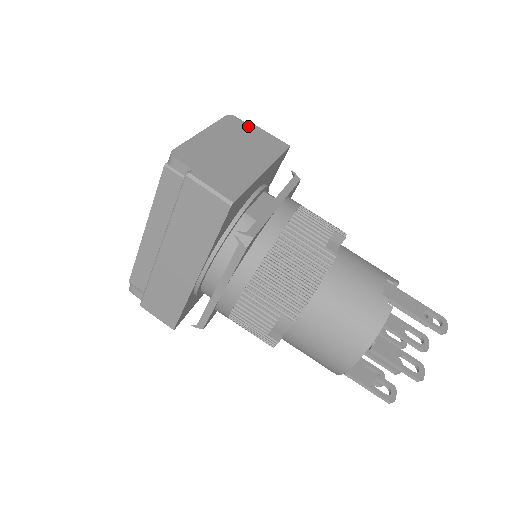
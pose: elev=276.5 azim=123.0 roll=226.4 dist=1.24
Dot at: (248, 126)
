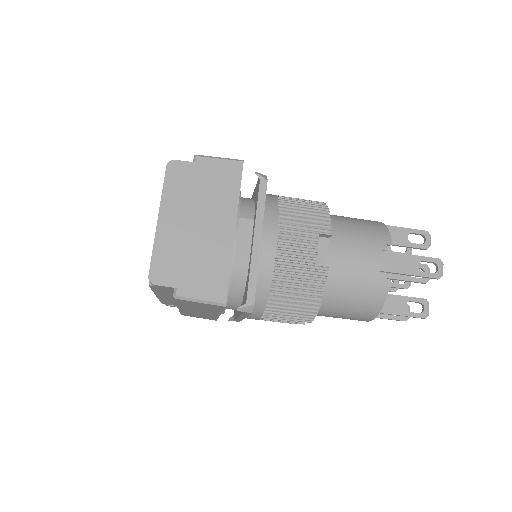
Dot at: (193, 166)
